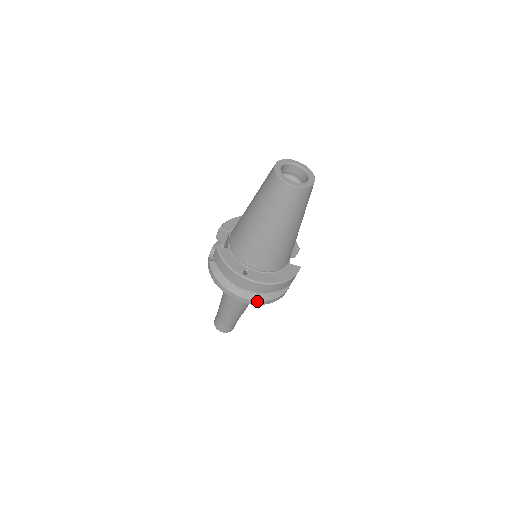
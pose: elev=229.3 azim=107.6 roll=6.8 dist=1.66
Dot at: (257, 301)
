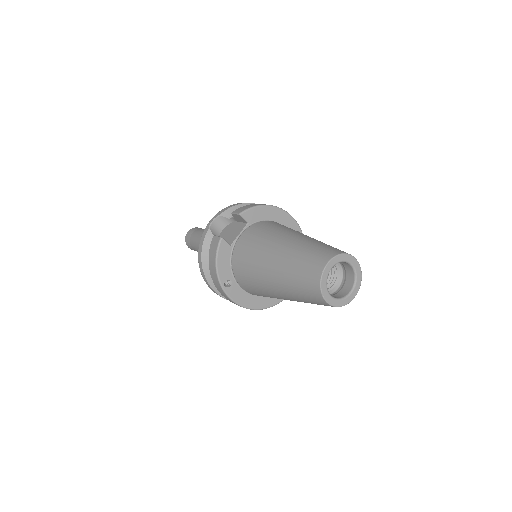
Dot at: (223, 297)
